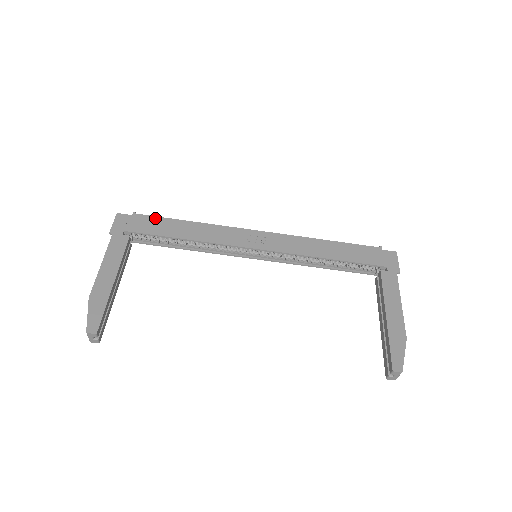
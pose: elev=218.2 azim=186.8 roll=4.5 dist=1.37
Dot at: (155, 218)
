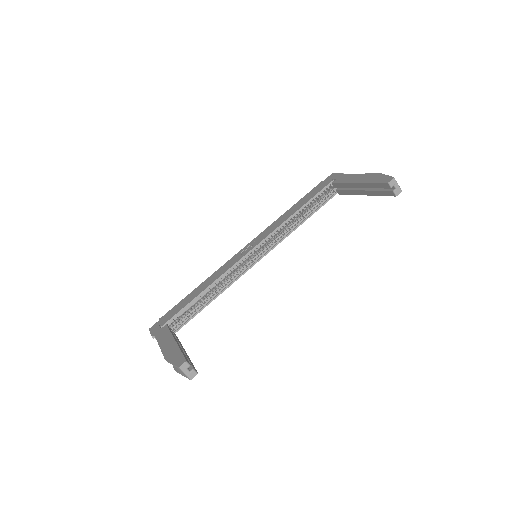
Dot at: (175, 306)
